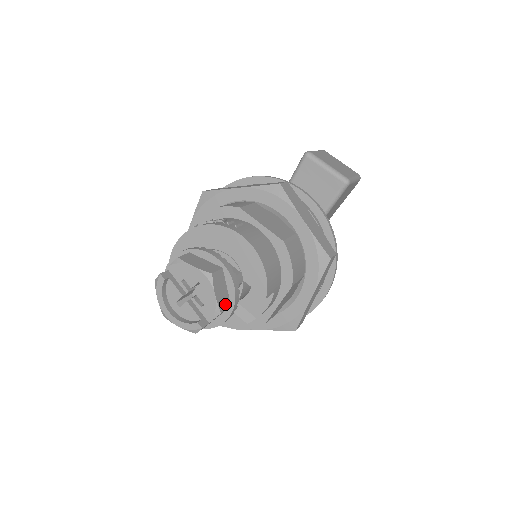
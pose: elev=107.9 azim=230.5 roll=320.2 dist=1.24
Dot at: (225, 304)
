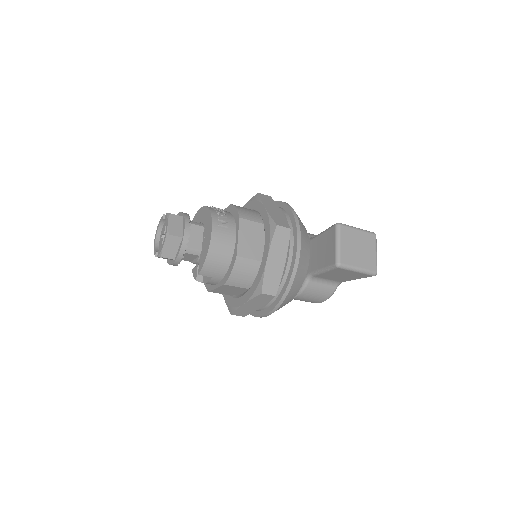
Dot at: (169, 255)
